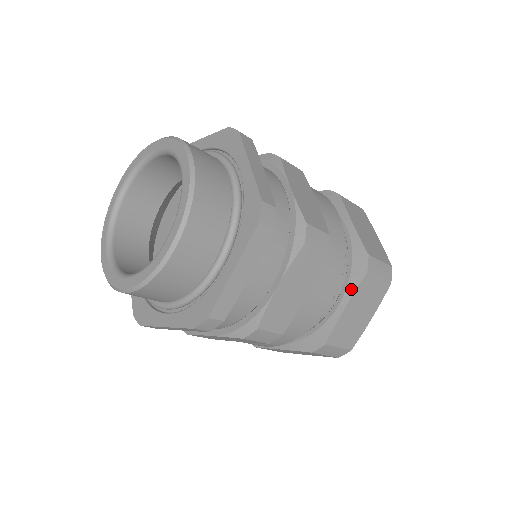
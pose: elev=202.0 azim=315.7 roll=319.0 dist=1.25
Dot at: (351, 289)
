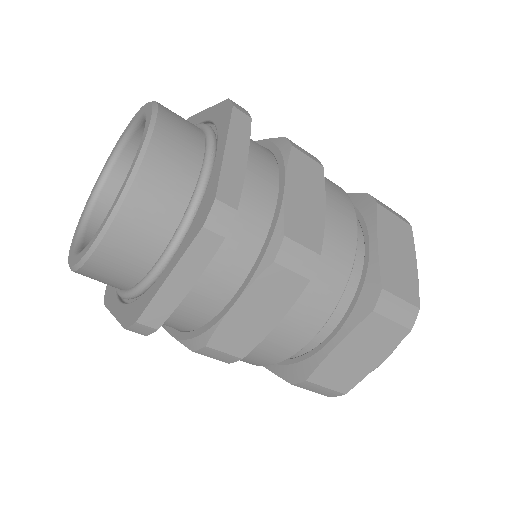
Dot at: (349, 325)
